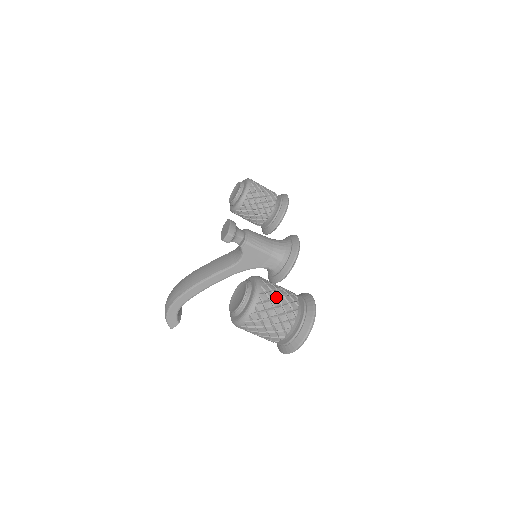
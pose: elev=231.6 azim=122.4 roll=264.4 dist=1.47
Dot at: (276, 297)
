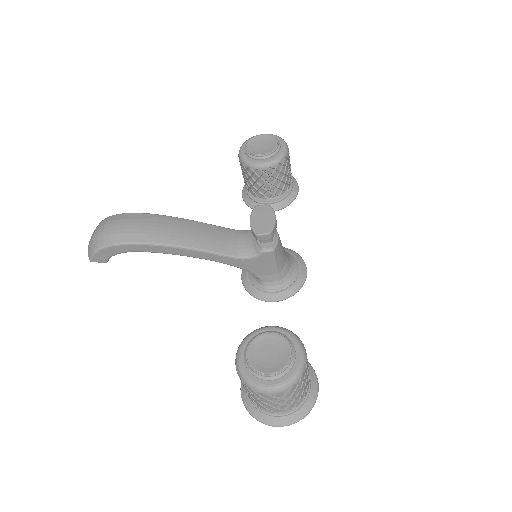
Dot at: (306, 377)
